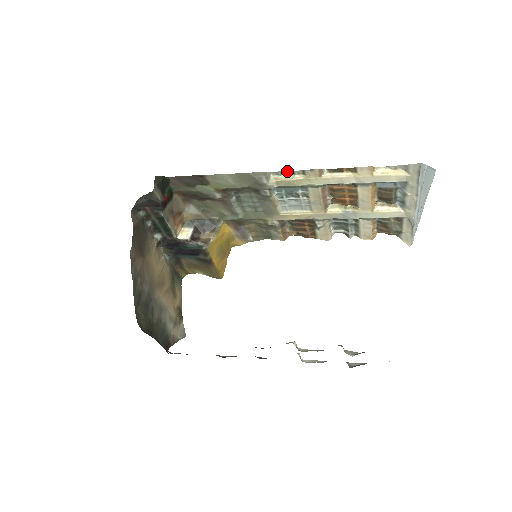
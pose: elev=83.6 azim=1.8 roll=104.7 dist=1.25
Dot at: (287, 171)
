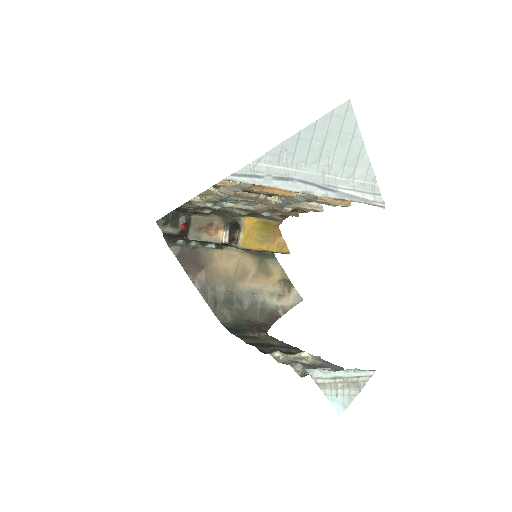
Dot at: occluded
